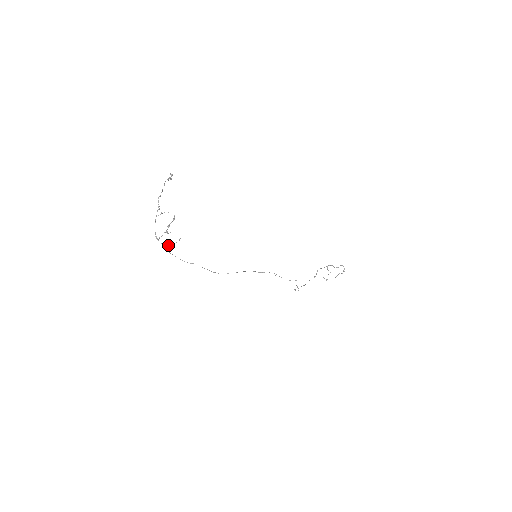
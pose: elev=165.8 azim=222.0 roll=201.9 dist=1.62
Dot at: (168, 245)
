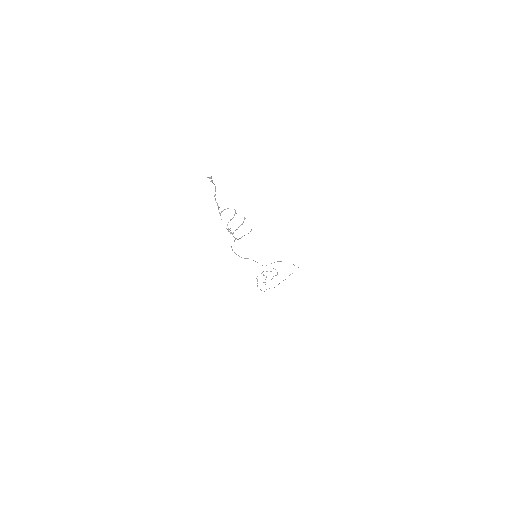
Dot at: (238, 239)
